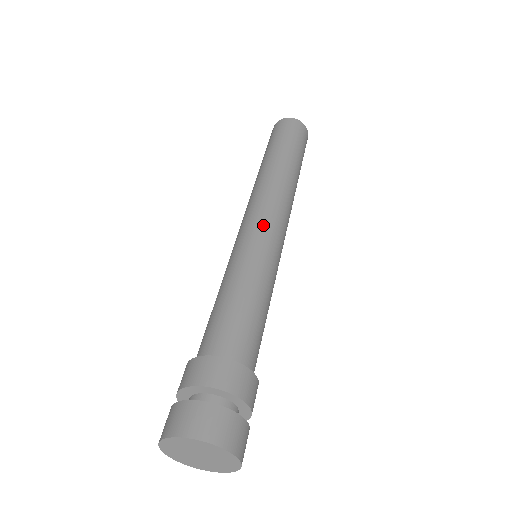
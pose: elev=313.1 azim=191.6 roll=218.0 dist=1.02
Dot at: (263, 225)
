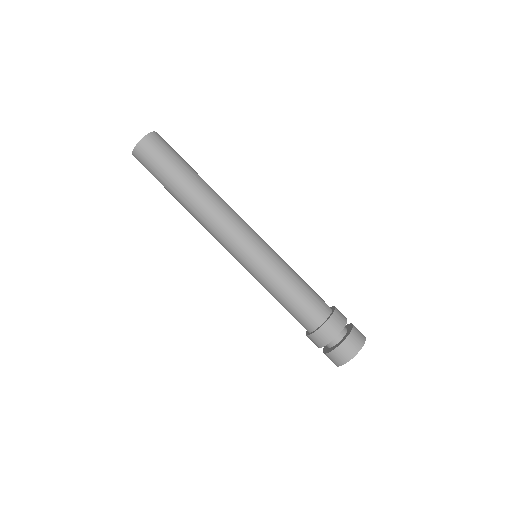
Dot at: (250, 242)
